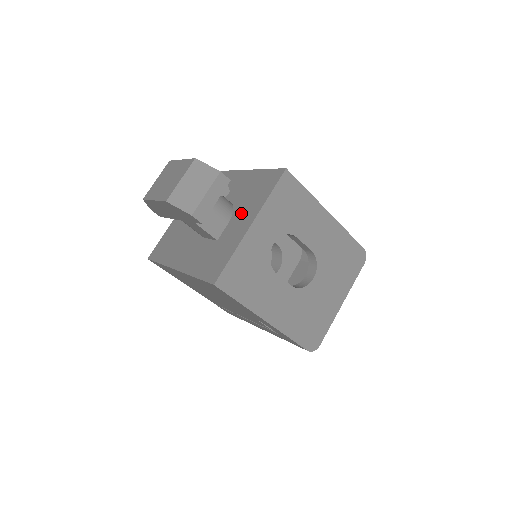
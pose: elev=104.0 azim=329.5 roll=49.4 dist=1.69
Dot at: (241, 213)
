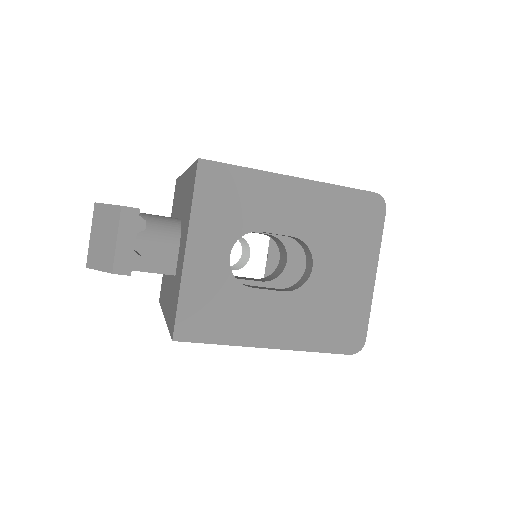
Dot at: (182, 234)
